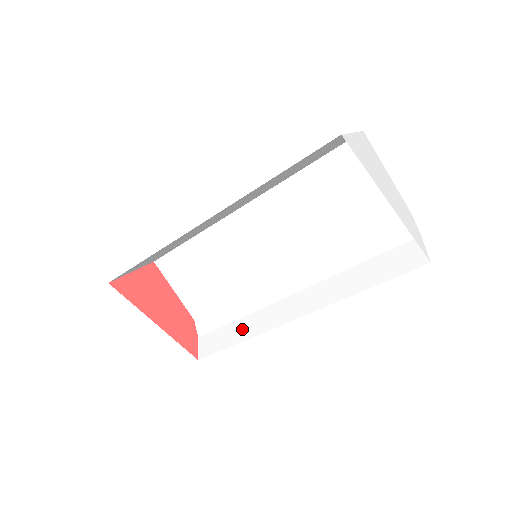
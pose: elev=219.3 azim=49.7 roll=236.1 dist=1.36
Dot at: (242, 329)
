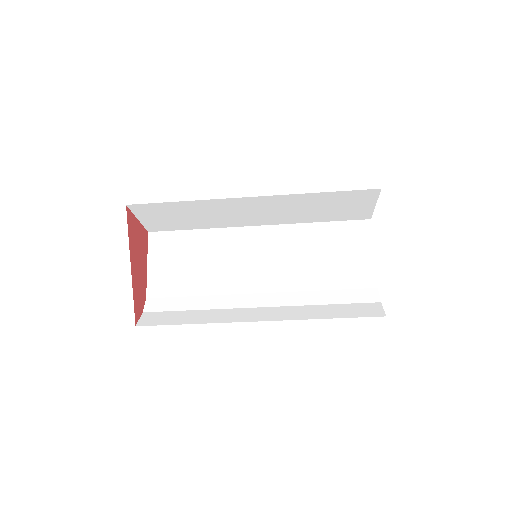
Dot at: (197, 316)
